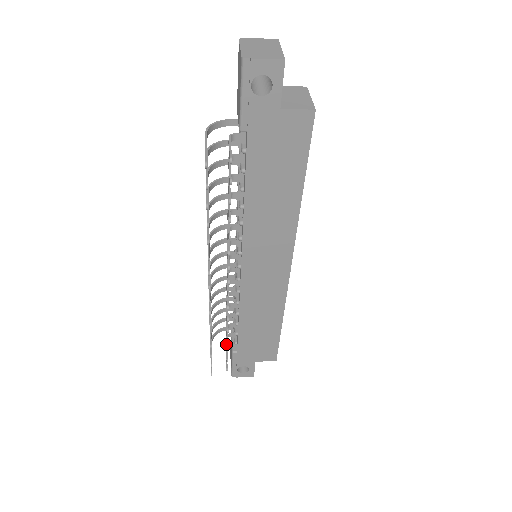
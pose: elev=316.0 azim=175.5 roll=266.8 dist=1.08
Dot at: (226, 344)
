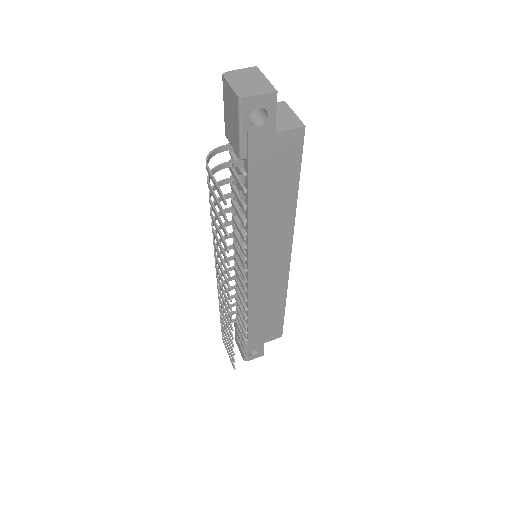
Dot at: (243, 339)
